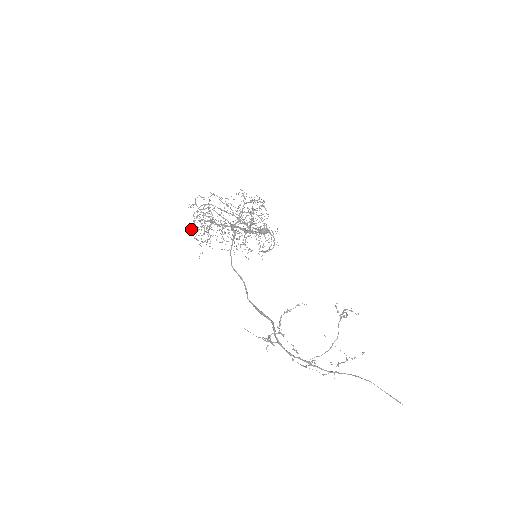
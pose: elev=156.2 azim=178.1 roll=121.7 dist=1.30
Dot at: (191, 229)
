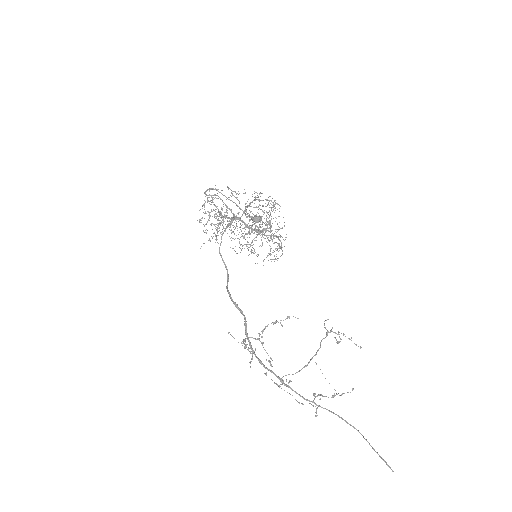
Dot at: (201, 220)
